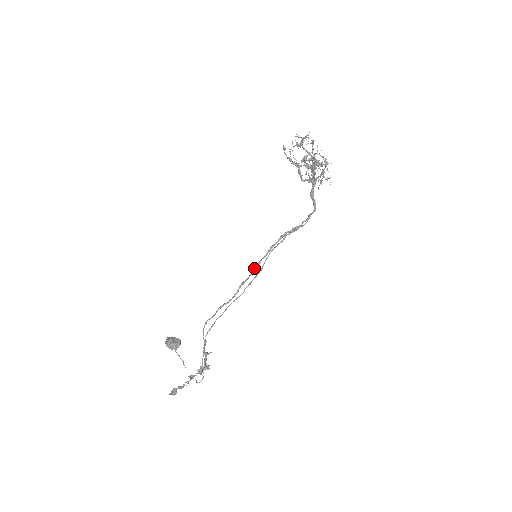
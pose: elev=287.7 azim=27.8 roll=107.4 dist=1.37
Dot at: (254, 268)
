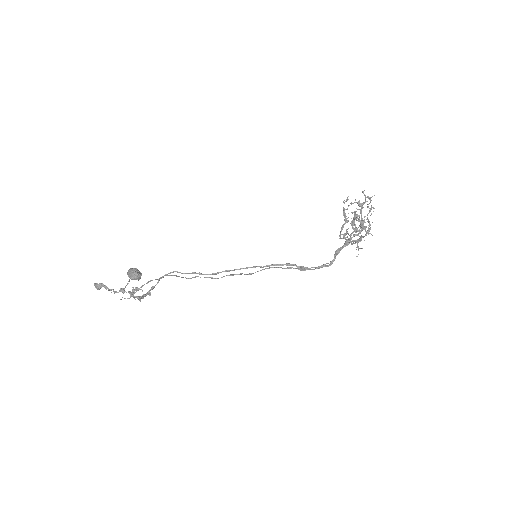
Dot at: (246, 267)
